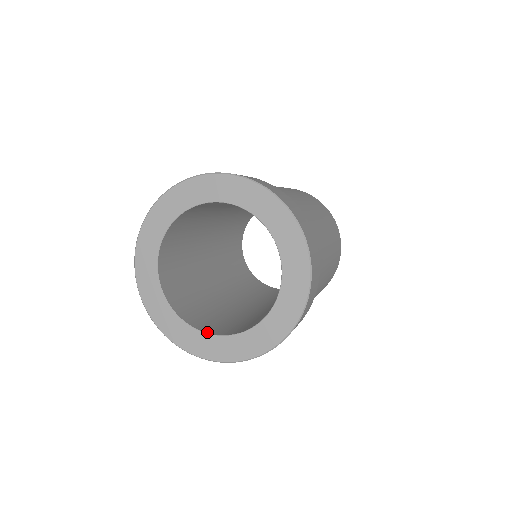
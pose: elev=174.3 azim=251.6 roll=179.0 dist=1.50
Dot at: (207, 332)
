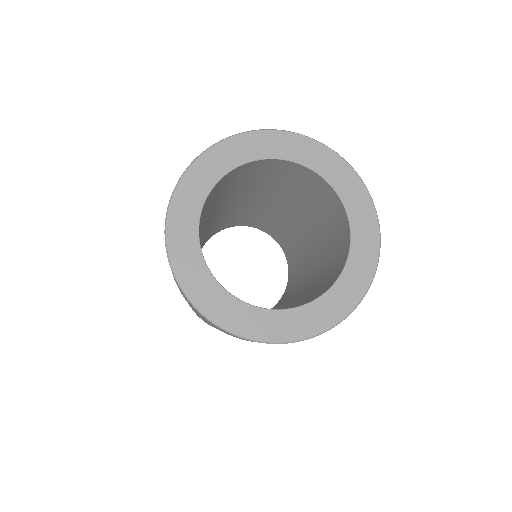
Dot at: occluded
